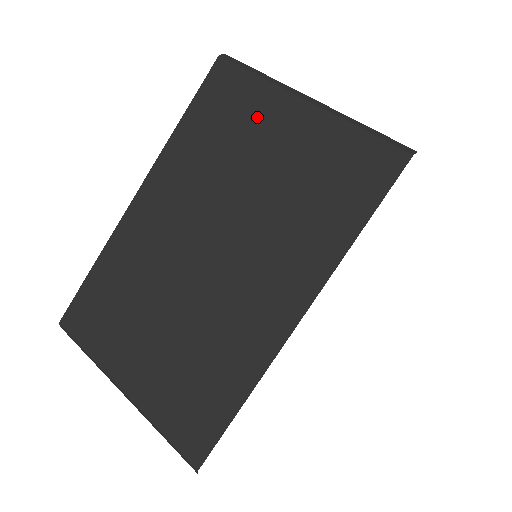
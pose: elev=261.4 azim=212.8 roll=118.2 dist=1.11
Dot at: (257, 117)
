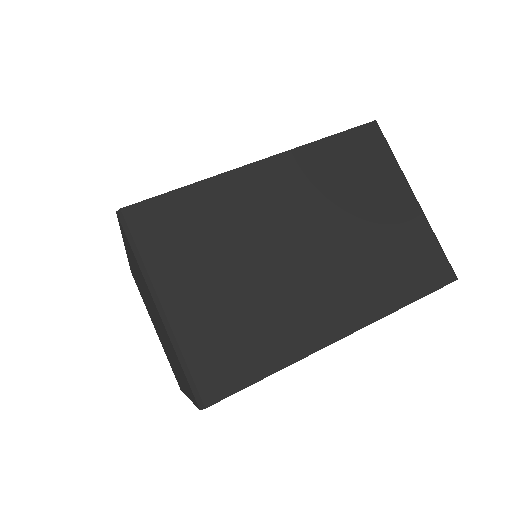
Dot at: (381, 183)
